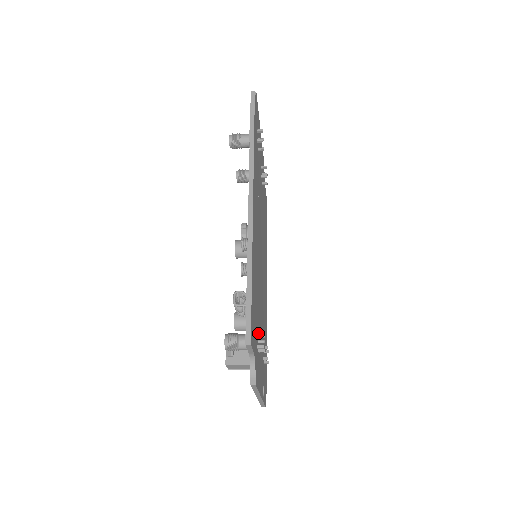
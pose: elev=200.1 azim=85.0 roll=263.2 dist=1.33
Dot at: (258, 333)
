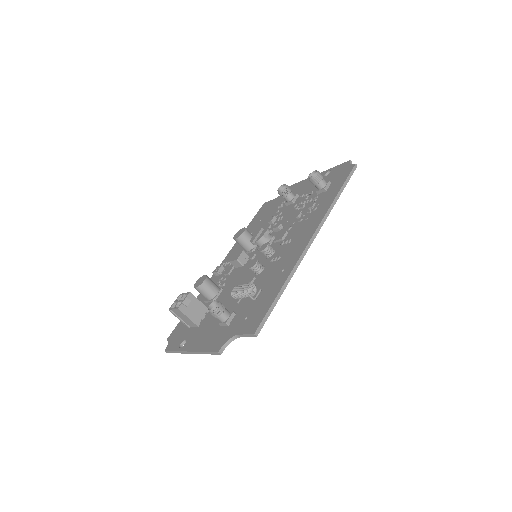
Dot at: occluded
